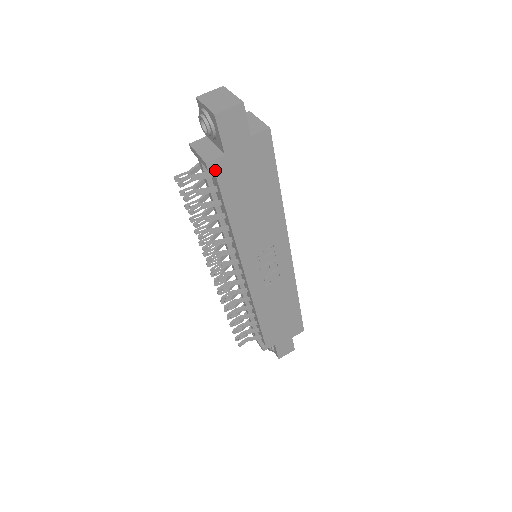
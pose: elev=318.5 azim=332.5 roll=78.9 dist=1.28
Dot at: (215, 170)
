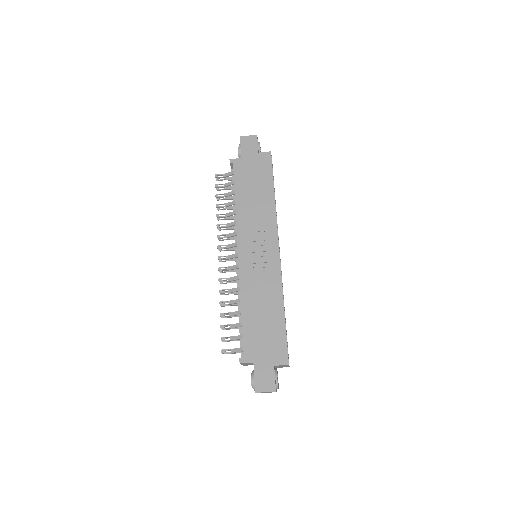
Dot at: (234, 165)
